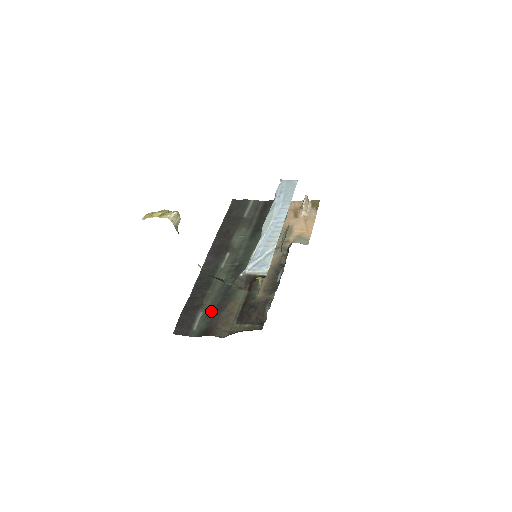
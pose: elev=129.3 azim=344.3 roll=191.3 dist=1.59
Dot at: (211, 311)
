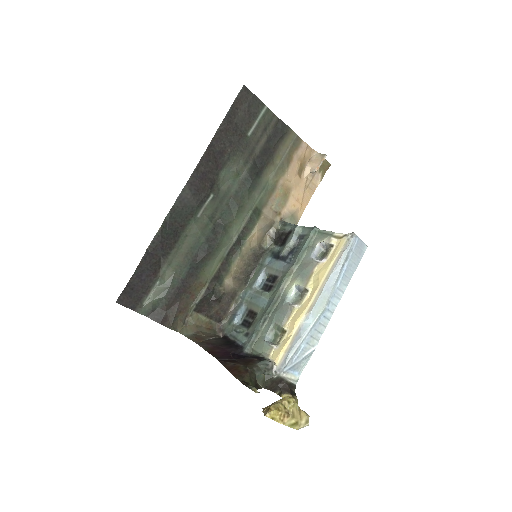
Dot at: (172, 288)
